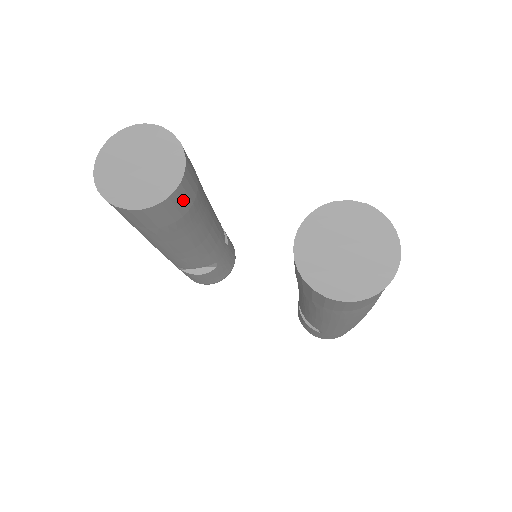
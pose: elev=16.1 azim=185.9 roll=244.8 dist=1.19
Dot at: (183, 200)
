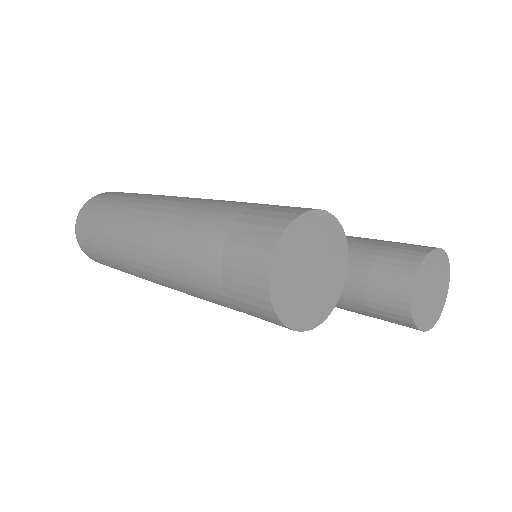
Dot at: occluded
